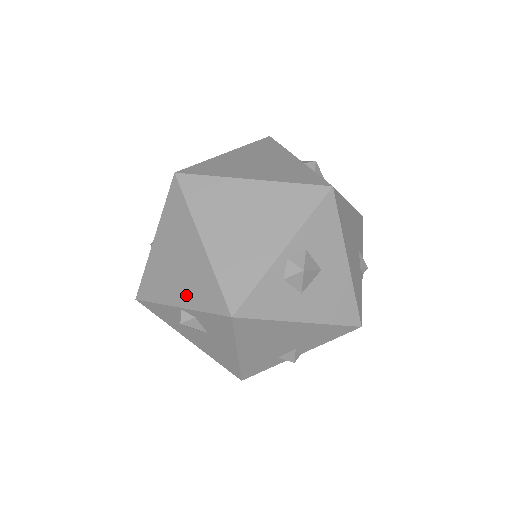
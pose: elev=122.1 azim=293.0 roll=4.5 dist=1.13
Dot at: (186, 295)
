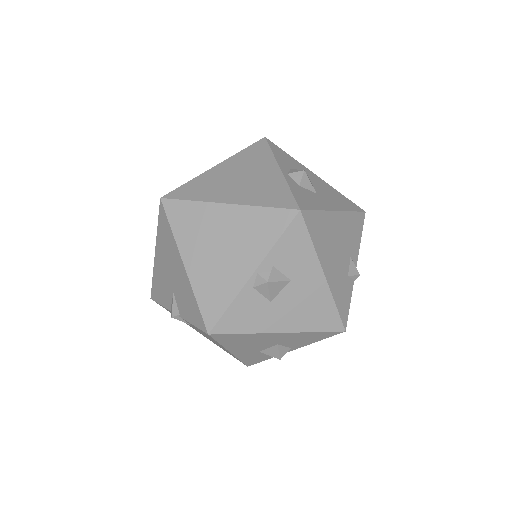
Dot at: (251, 254)
